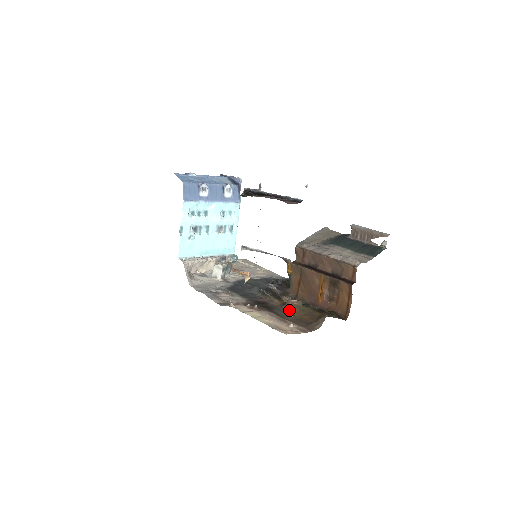
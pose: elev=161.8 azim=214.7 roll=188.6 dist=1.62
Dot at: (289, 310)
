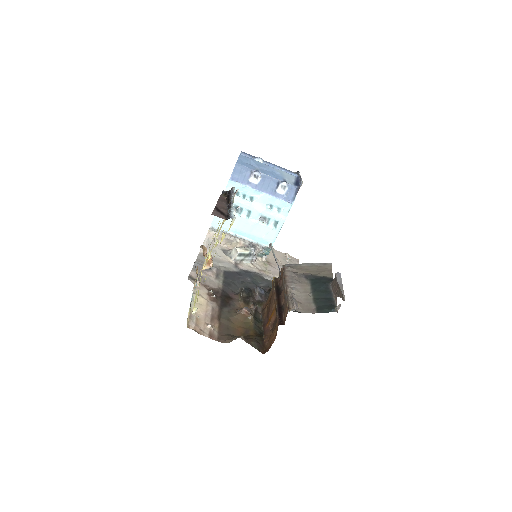
Dot at: (235, 315)
